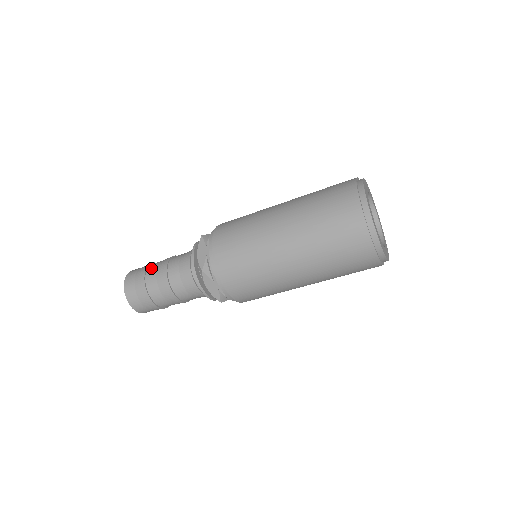
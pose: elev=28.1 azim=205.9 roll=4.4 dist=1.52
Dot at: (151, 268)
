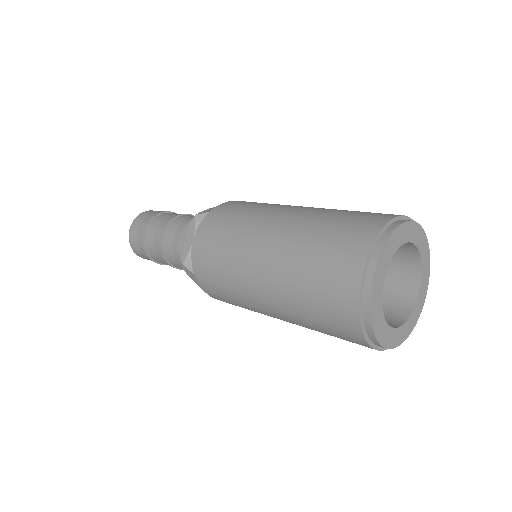
Dot at: (174, 213)
